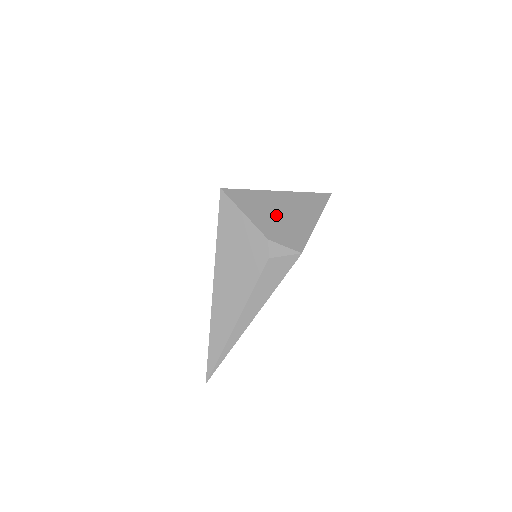
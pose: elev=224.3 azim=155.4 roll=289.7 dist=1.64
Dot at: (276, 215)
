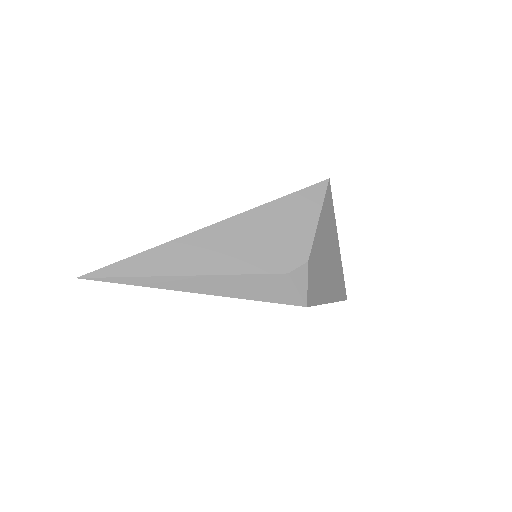
Dot at: (325, 255)
